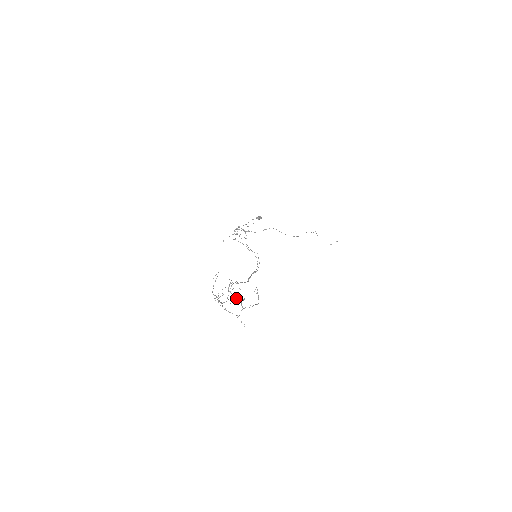
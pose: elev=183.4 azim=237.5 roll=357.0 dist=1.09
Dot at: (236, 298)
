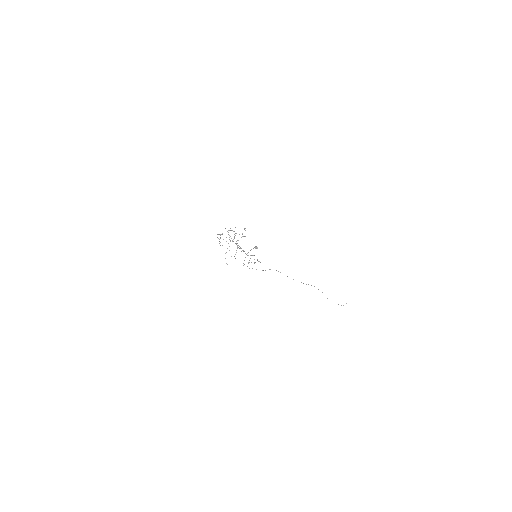
Dot at: (230, 228)
